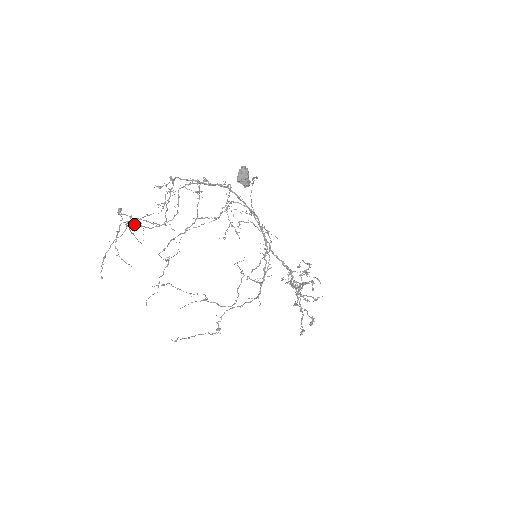
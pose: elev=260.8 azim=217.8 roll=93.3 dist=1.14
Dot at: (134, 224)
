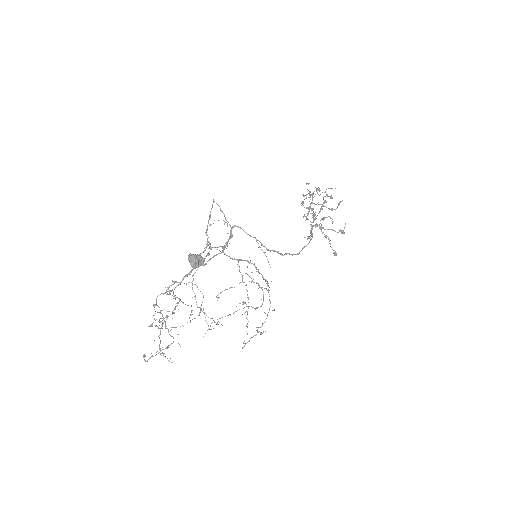
Dot at: (162, 320)
